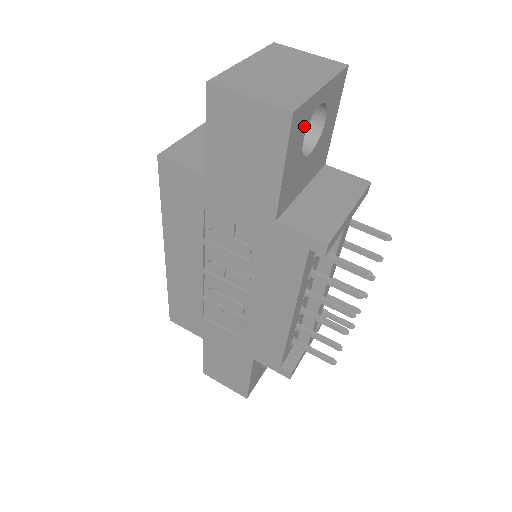
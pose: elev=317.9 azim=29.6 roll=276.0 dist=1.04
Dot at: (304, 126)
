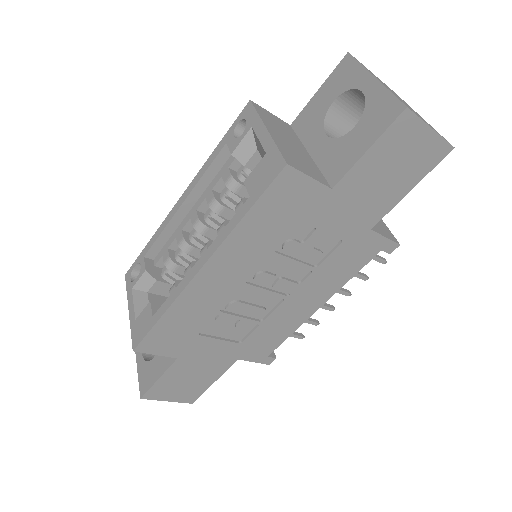
Dot at: occluded
